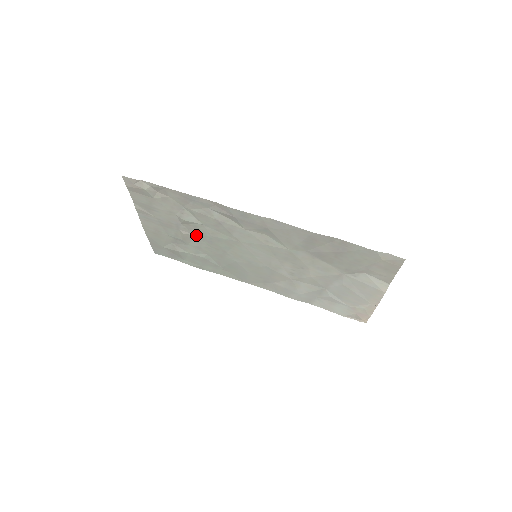
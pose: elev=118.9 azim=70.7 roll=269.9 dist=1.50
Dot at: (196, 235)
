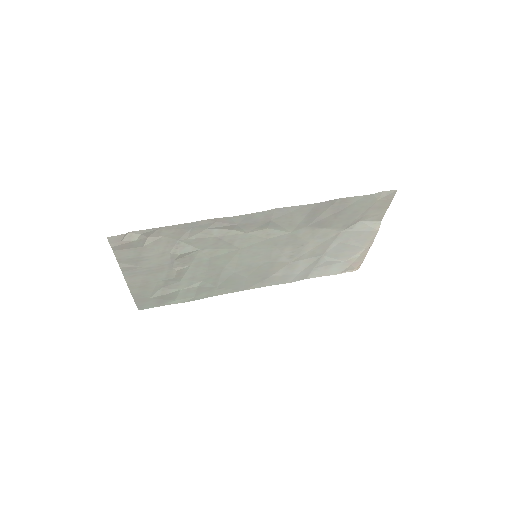
Dot at: (190, 265)
